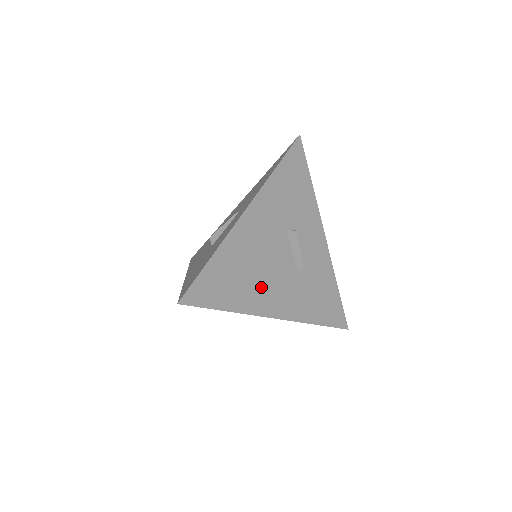
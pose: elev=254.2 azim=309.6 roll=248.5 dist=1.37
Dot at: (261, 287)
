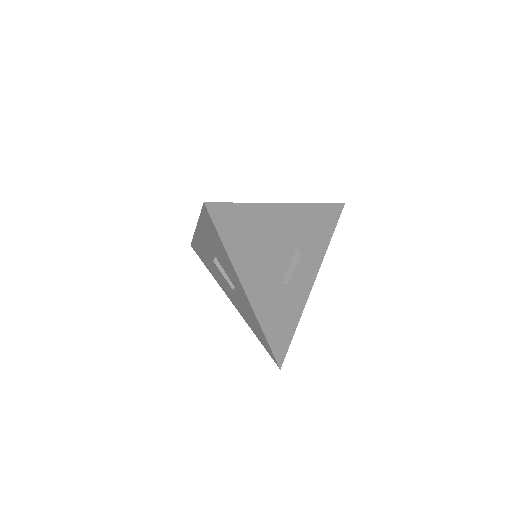
Dot at: (255, 261)
